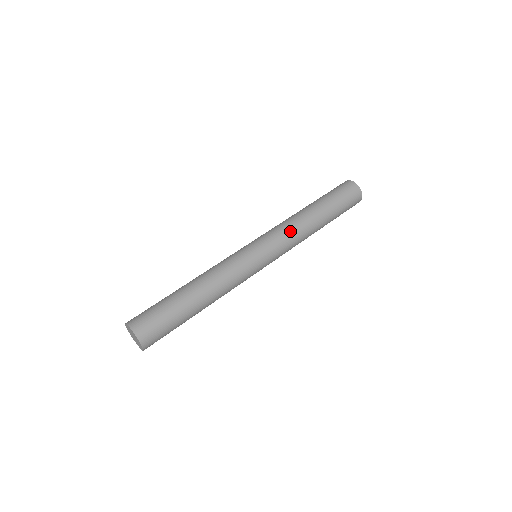
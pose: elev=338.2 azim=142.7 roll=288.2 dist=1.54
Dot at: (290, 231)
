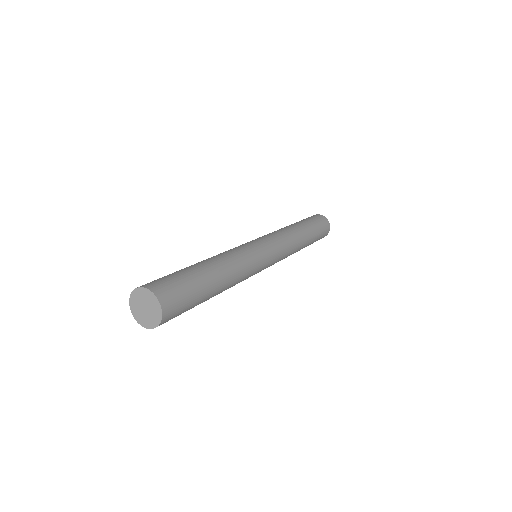
Dot at: (280, 233)
